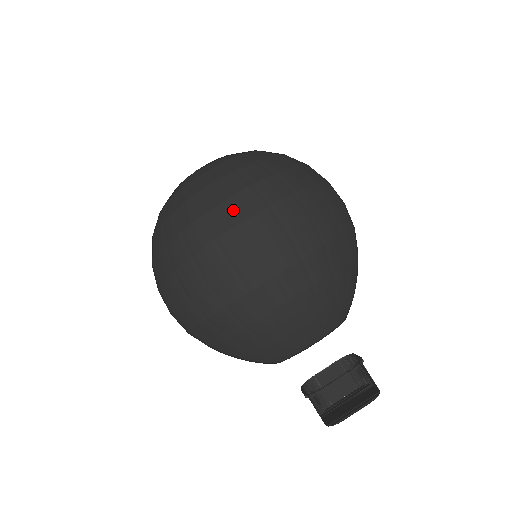
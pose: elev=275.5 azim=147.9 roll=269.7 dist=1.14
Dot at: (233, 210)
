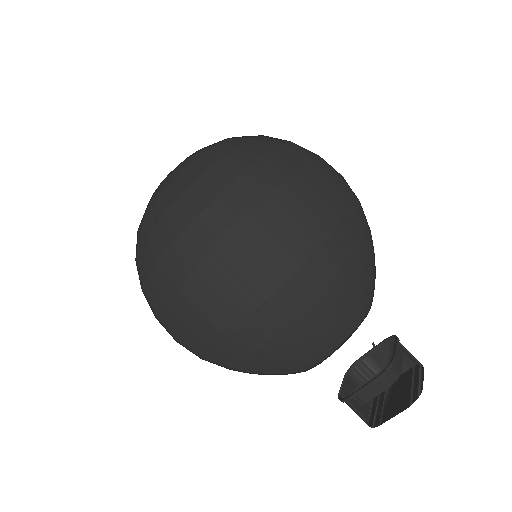
Dot at: (299, 149)
